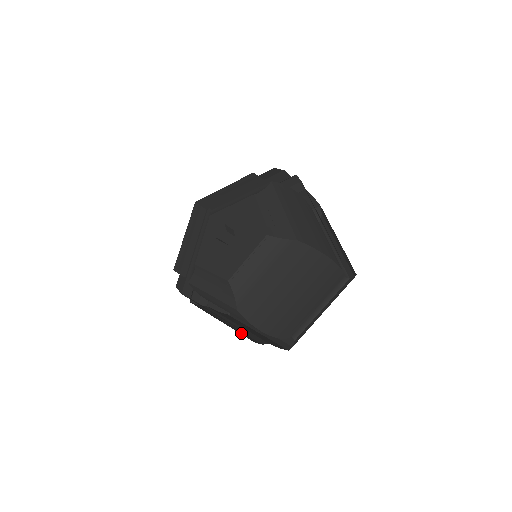
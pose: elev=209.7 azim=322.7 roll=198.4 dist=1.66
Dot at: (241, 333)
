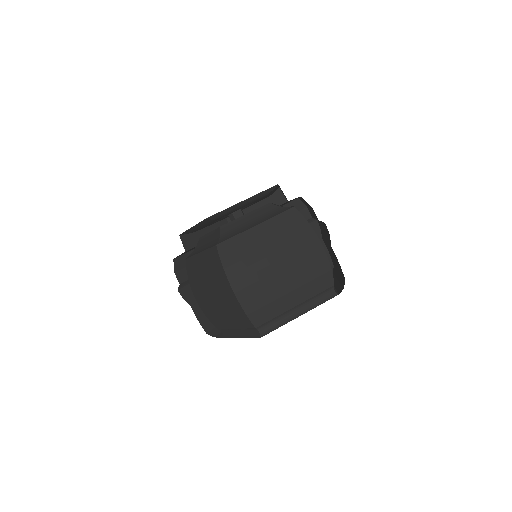
Dot at: occluded
